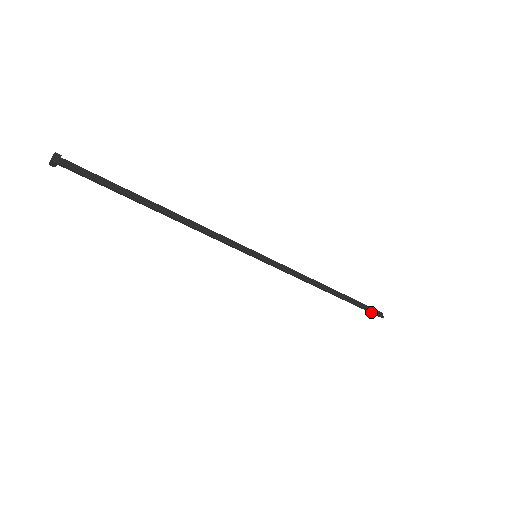
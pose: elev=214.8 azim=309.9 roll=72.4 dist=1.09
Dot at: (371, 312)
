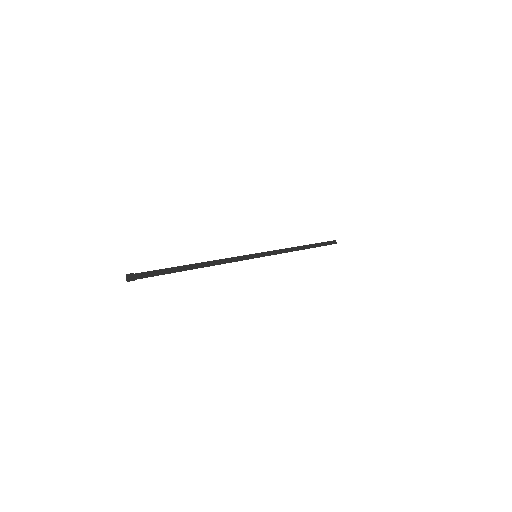
Dot at: occluded
